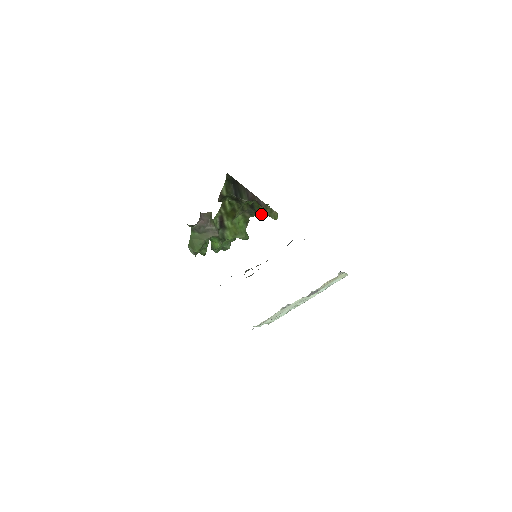
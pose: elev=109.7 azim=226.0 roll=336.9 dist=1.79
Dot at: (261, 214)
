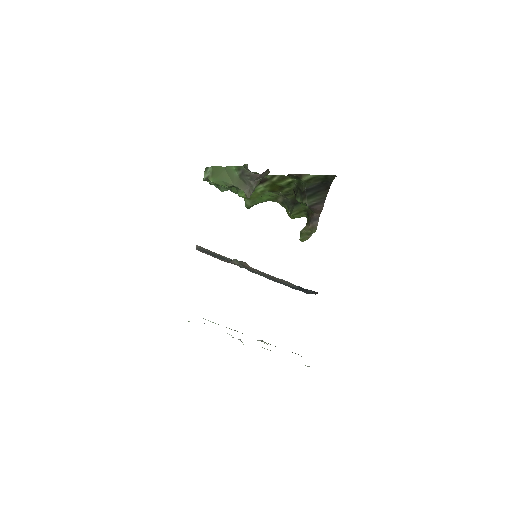
Dot at: (291, 215)
